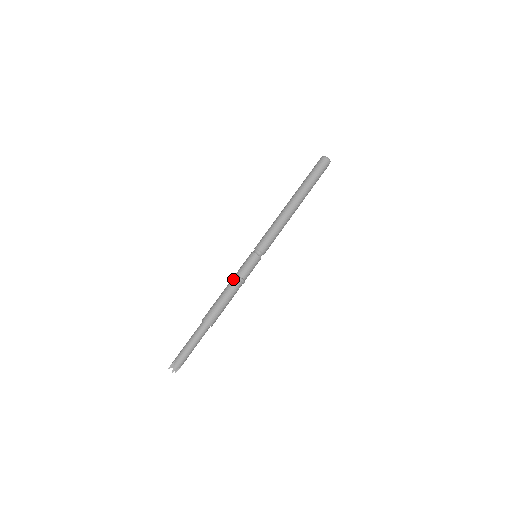
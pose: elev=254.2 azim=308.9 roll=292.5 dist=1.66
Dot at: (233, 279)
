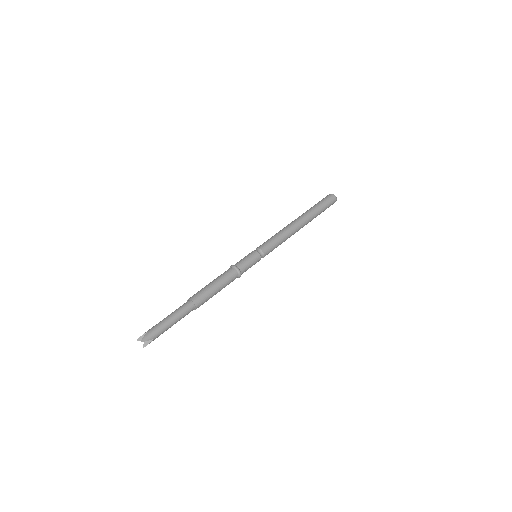
Dot at: (229, 268)
